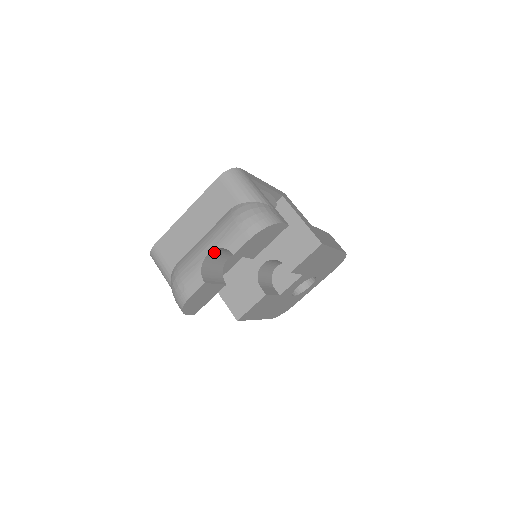
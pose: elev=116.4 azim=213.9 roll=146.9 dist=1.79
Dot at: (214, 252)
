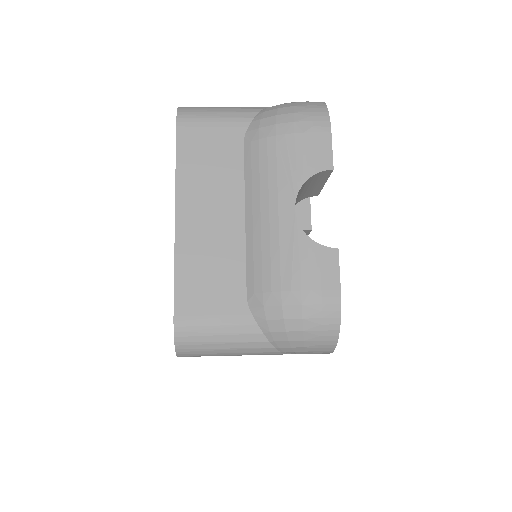
Dot at: occluded
